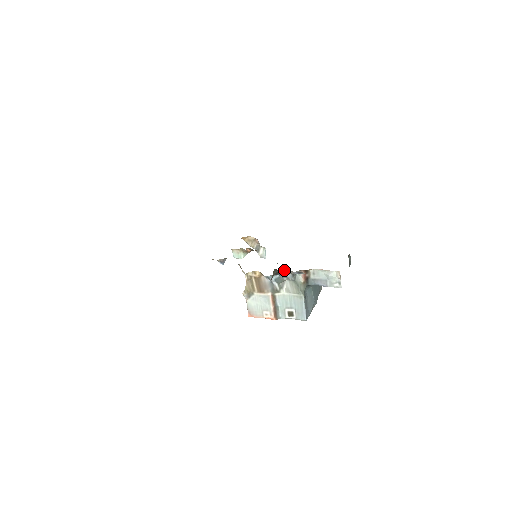
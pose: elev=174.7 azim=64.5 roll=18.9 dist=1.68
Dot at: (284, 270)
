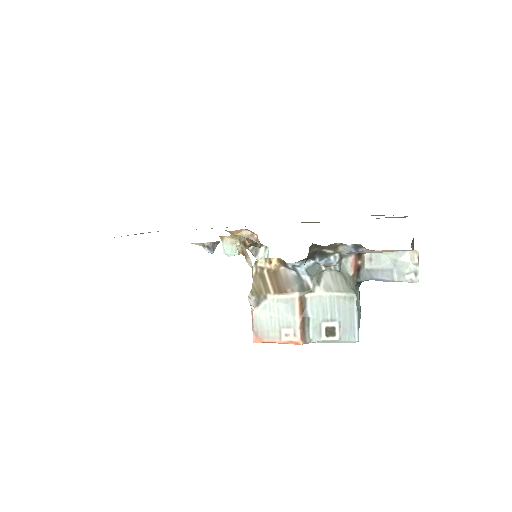
Dot at: occluded
